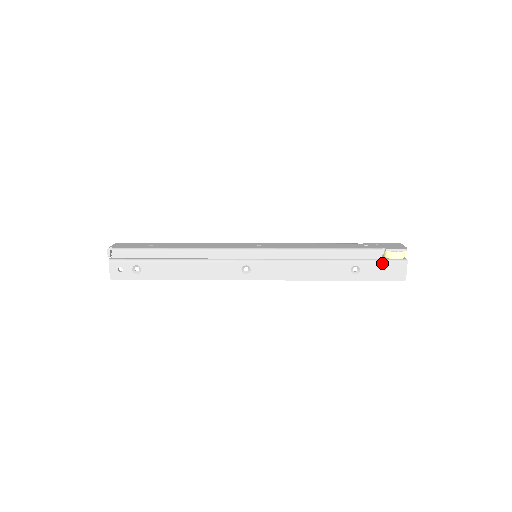
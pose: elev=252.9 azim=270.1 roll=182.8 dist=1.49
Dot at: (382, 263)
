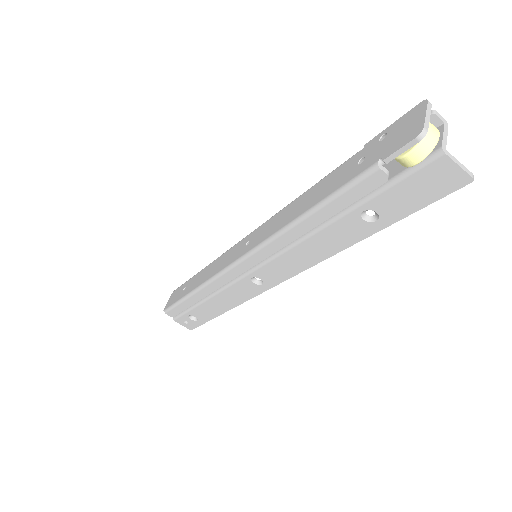
Dot at: (399, 184)
